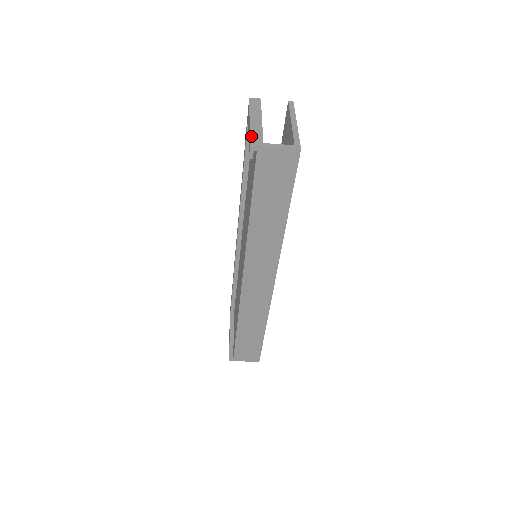
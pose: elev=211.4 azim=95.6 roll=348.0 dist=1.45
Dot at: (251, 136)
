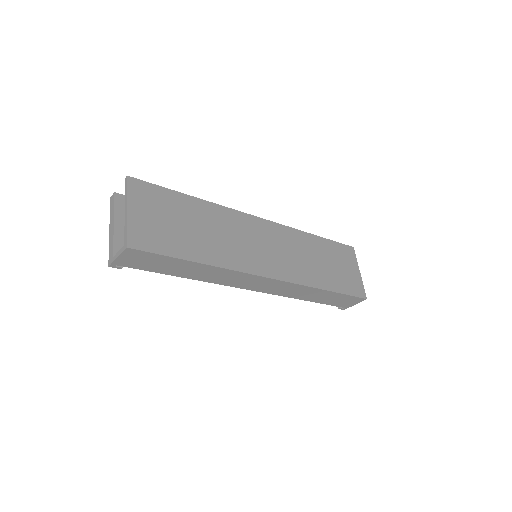
Dot at: (109, 254)
